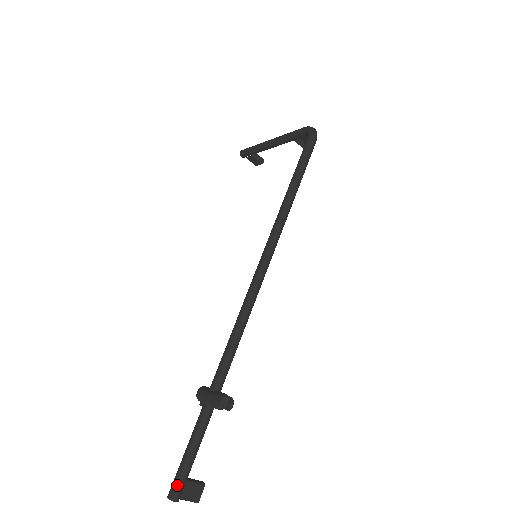
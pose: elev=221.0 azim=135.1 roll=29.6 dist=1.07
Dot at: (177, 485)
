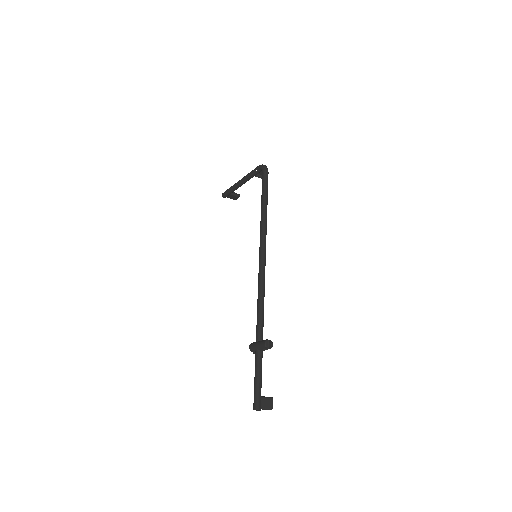
Dot at: (256, 401)
